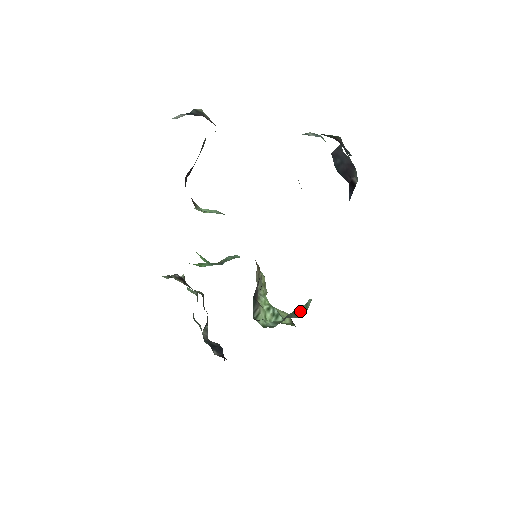
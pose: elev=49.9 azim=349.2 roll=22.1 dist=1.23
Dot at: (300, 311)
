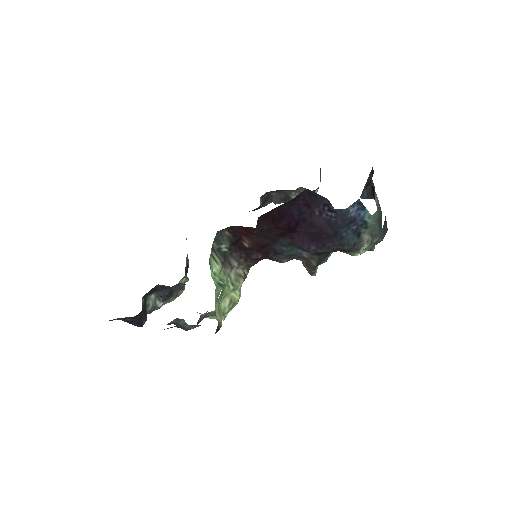
Dot at: occluded
